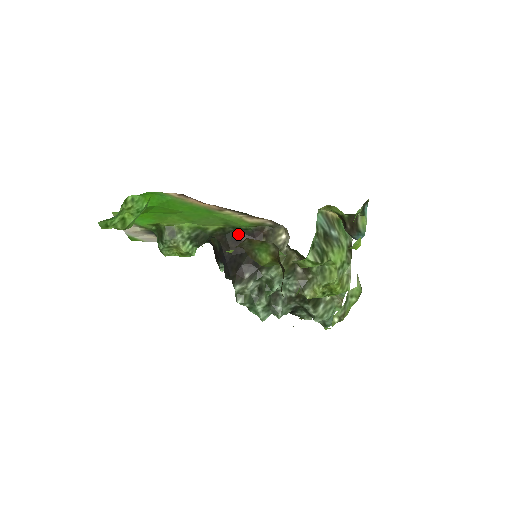
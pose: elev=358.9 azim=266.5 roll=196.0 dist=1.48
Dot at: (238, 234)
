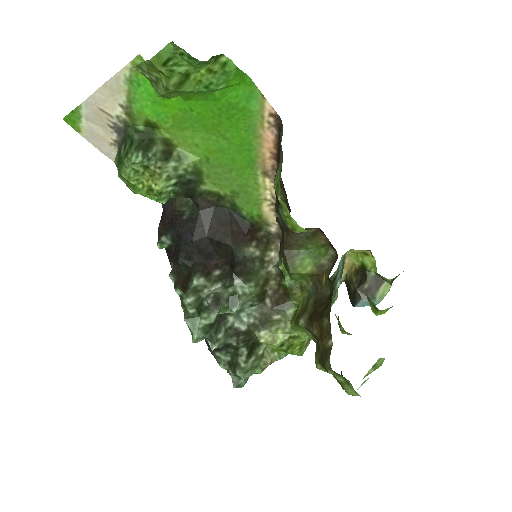
Dot at: (230, 216)
